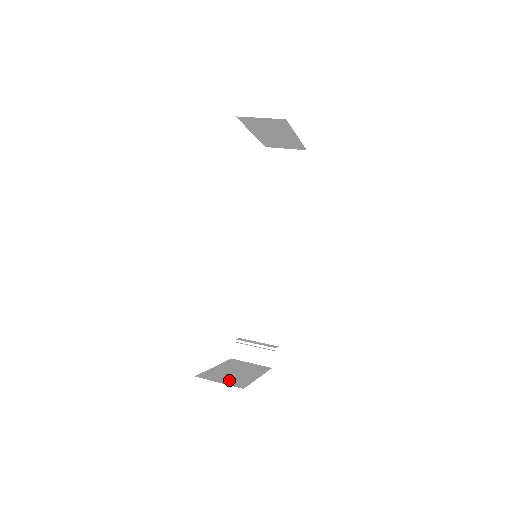
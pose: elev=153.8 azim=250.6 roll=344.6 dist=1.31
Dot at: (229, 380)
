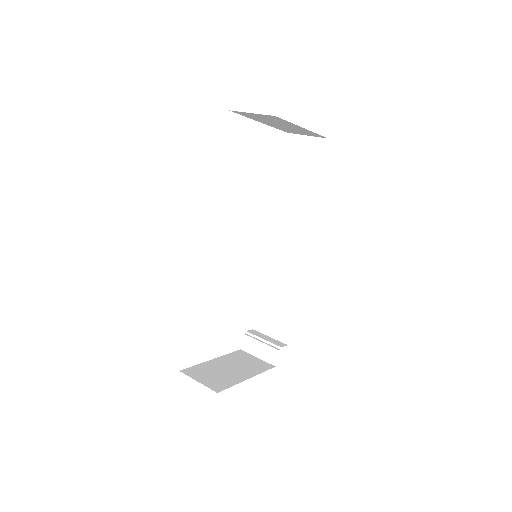
Dot at: (212, 379)
